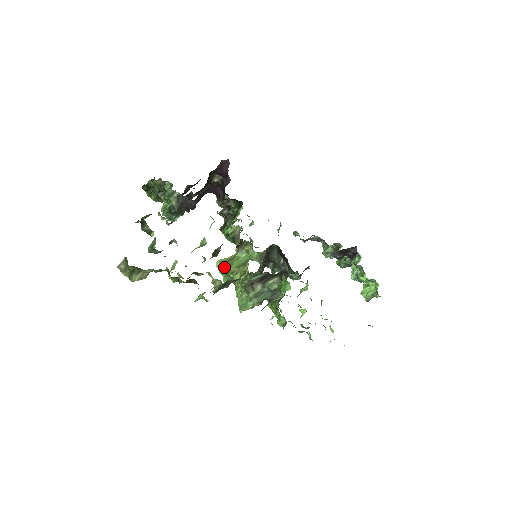
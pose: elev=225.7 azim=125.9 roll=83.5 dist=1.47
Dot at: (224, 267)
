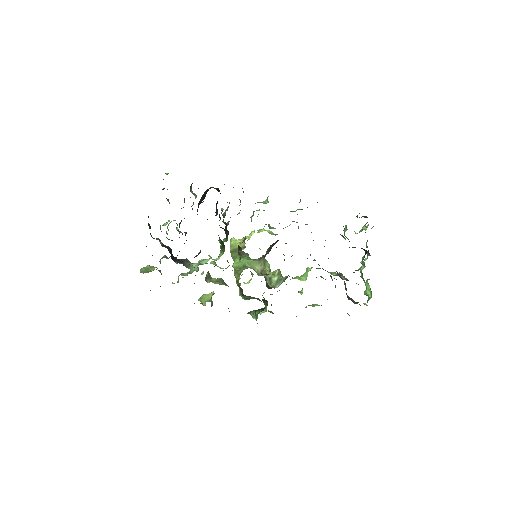
Dot at: (231, 256)
